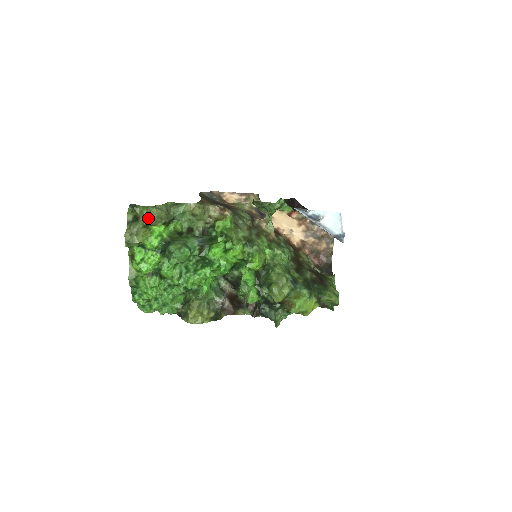
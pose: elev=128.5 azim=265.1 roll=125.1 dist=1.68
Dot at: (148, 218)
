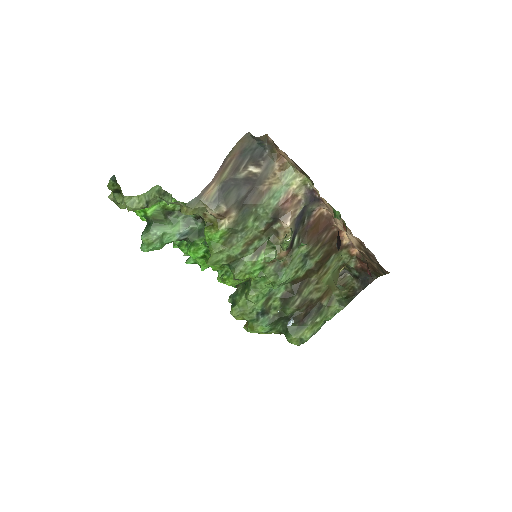
Dot at: occluded
